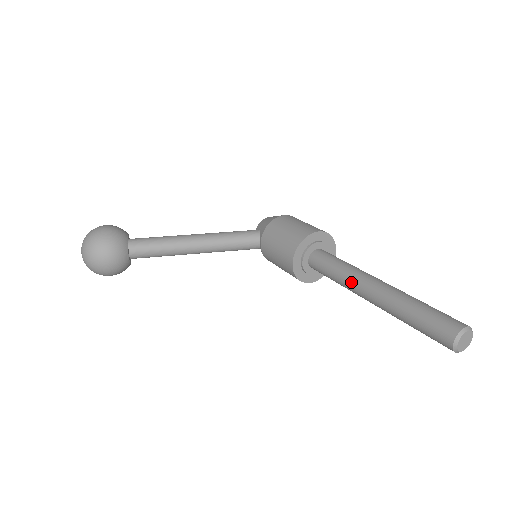
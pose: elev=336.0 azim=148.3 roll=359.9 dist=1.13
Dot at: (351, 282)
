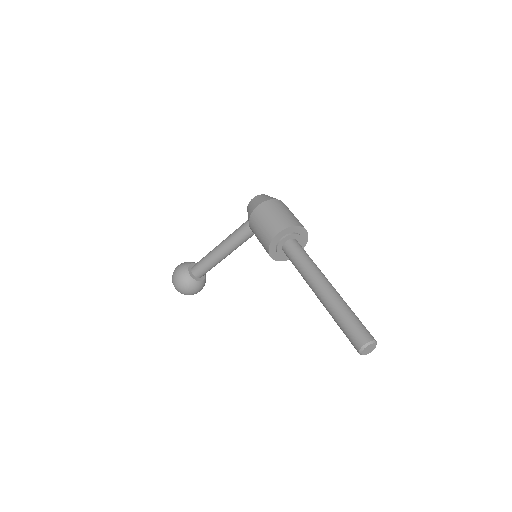
Dot at: occluded
